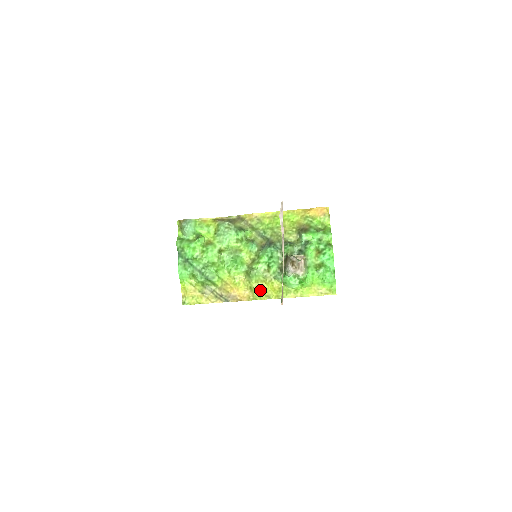
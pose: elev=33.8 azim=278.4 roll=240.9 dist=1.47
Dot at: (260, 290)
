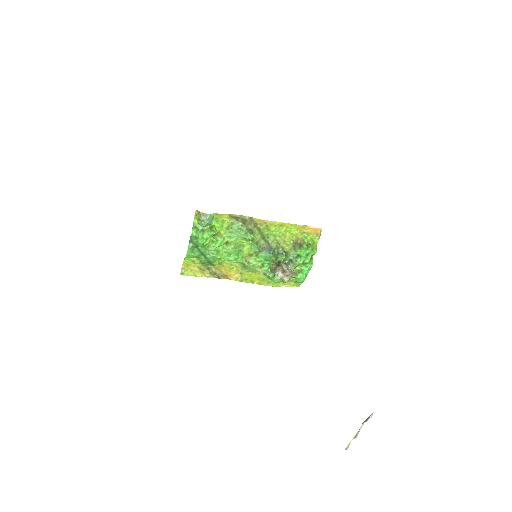
Dot at: (248, 276)
